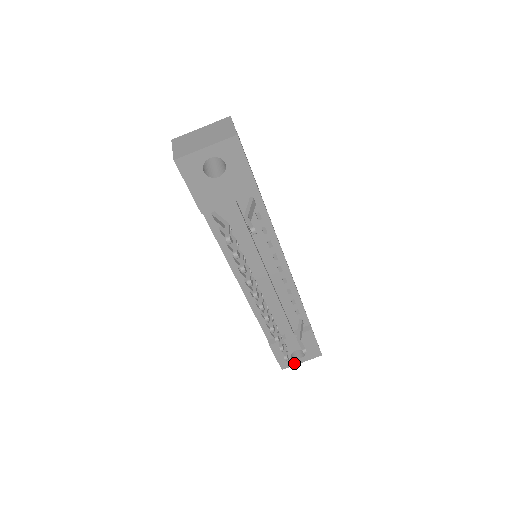
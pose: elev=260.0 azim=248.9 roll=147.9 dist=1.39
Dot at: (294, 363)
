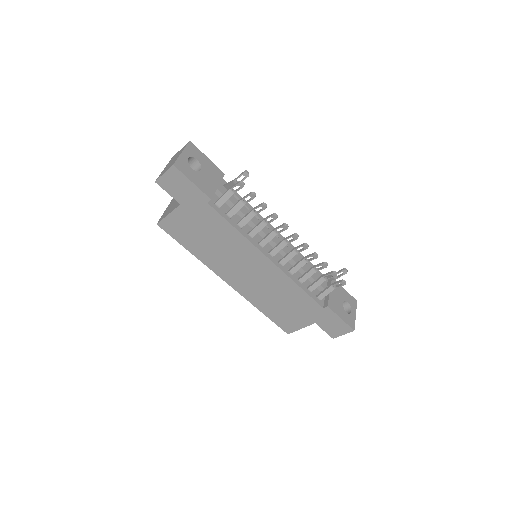
Dot at: (353, 319)
